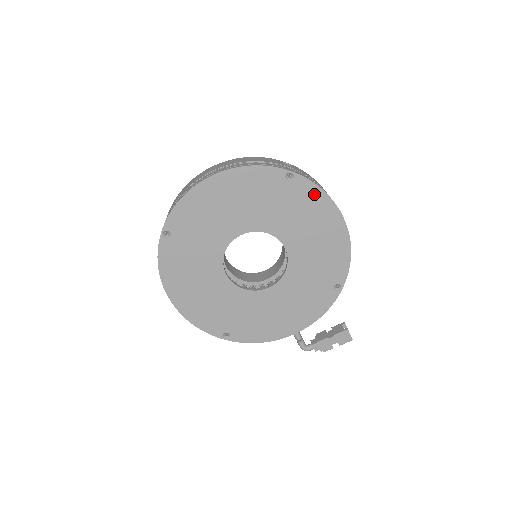
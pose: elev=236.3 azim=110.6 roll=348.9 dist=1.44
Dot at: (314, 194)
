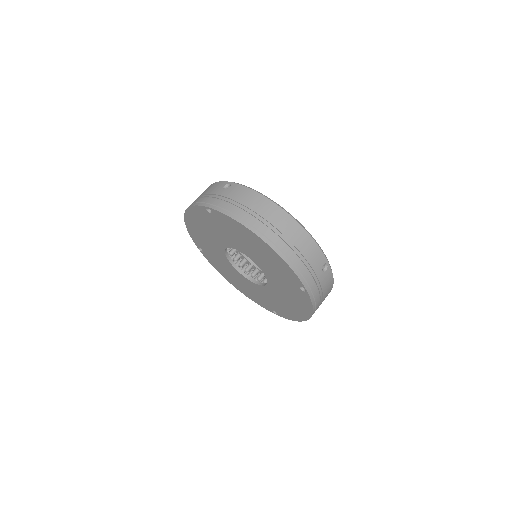
Dot at: (307, 303)
